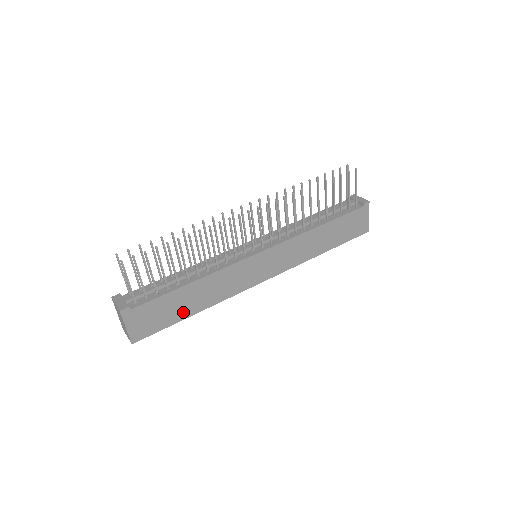
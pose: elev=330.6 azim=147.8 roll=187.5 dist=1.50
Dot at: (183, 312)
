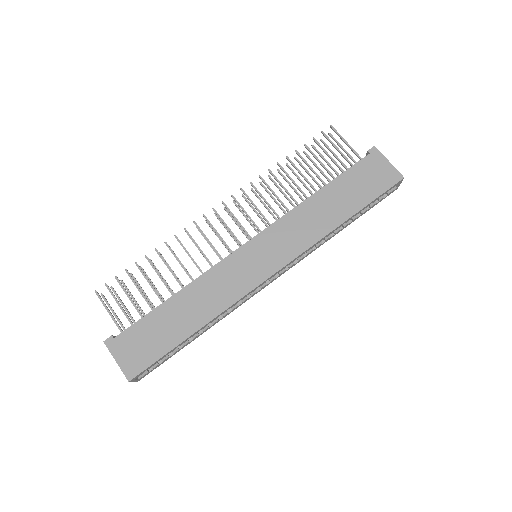
Dot at: (178, 333)
